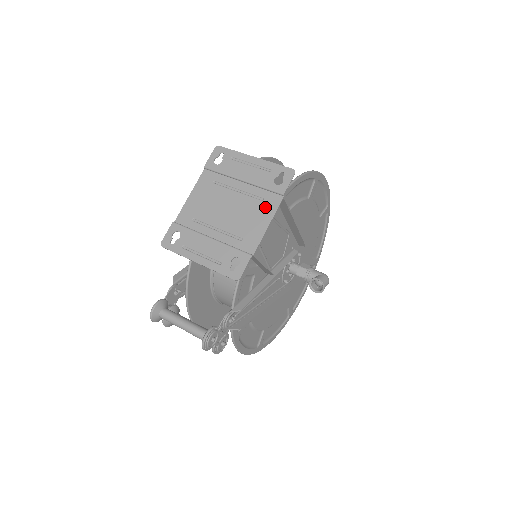
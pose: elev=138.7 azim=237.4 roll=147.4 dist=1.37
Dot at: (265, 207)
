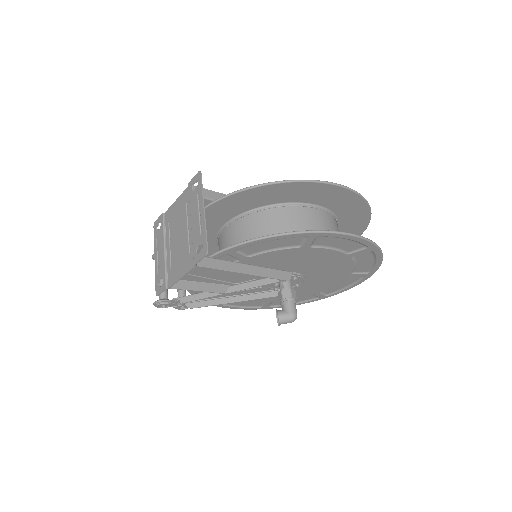
Dot at: (187, 261)
